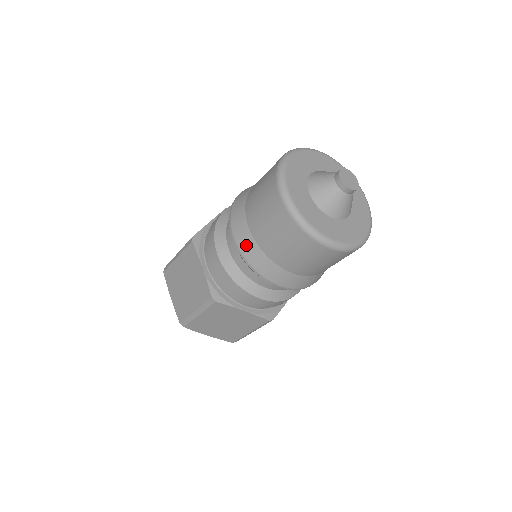
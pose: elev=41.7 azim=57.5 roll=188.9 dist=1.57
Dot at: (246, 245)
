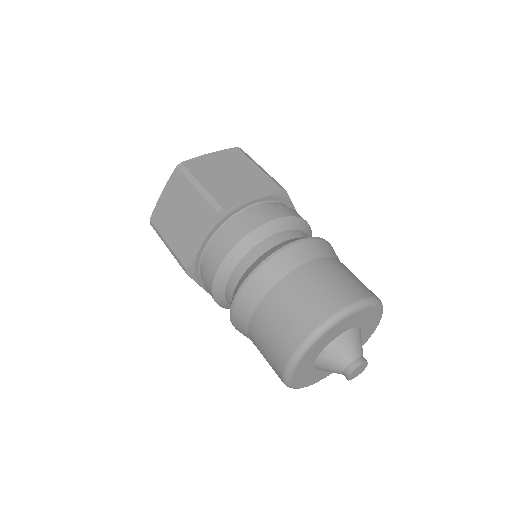
Dot at: (244, 305)
